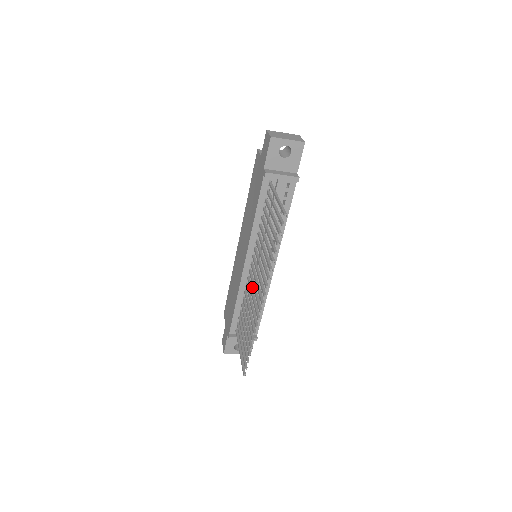
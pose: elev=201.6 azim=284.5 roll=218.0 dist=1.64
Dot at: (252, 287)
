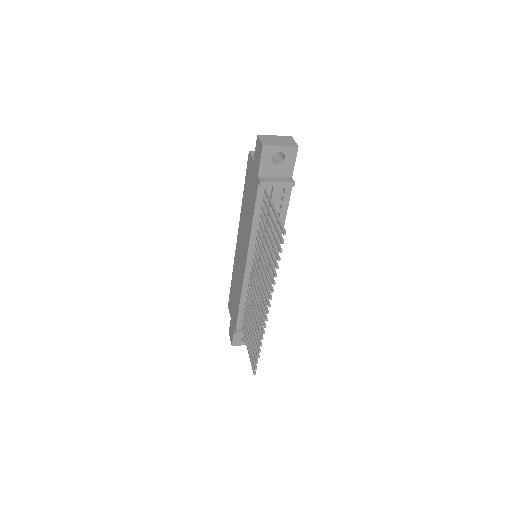
Dot at: occluded
